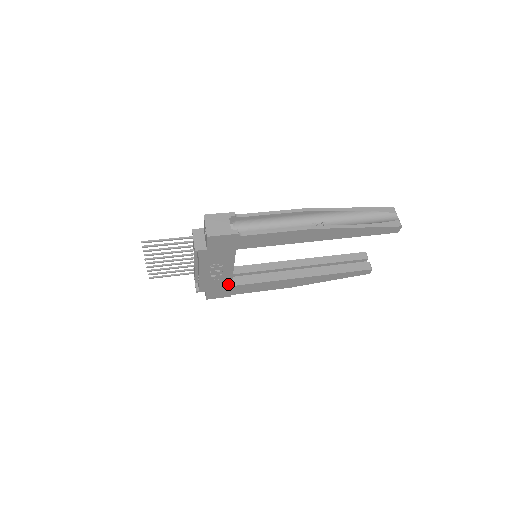
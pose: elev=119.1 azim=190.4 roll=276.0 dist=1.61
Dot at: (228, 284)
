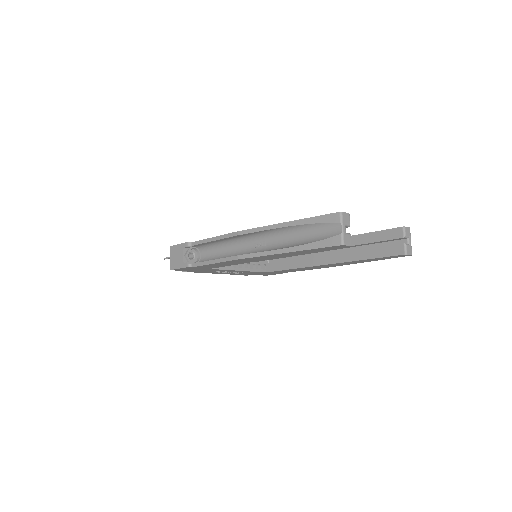
Dot at: (260, 272)
